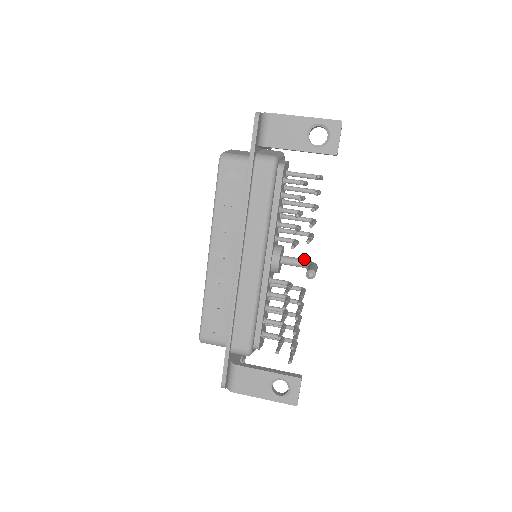
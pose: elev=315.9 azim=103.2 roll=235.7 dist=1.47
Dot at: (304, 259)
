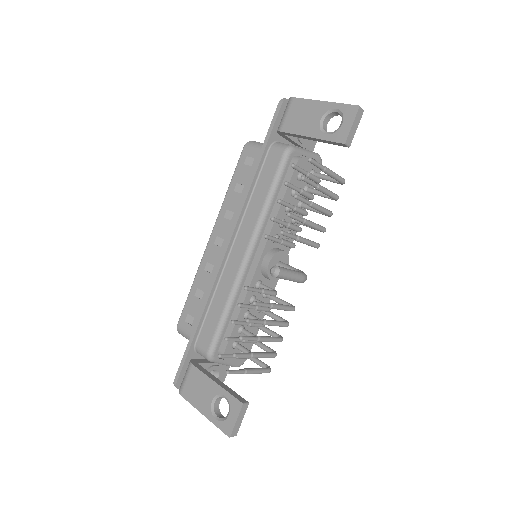
Dot at: (299, 270)
